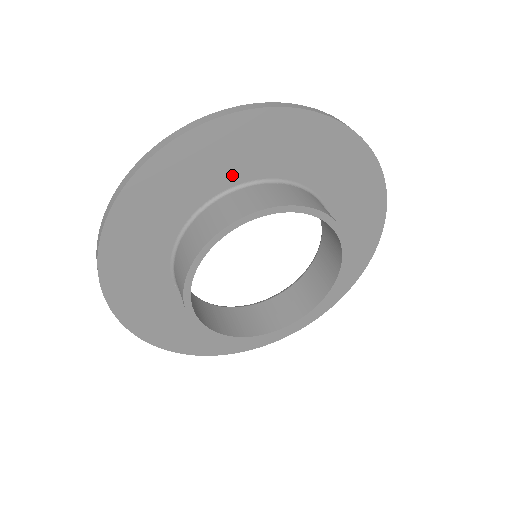
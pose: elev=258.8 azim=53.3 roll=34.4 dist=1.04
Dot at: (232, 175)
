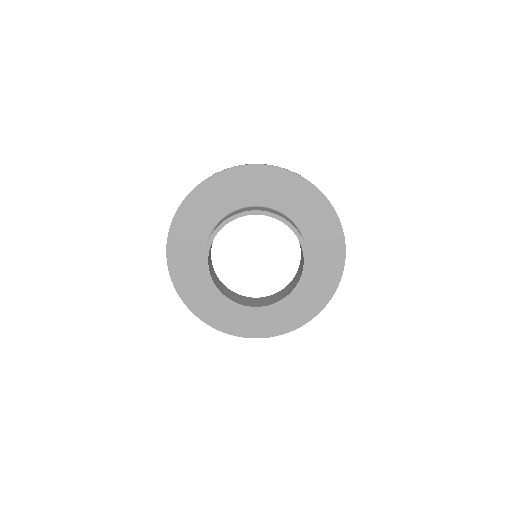
Dot at: (260, 198)
